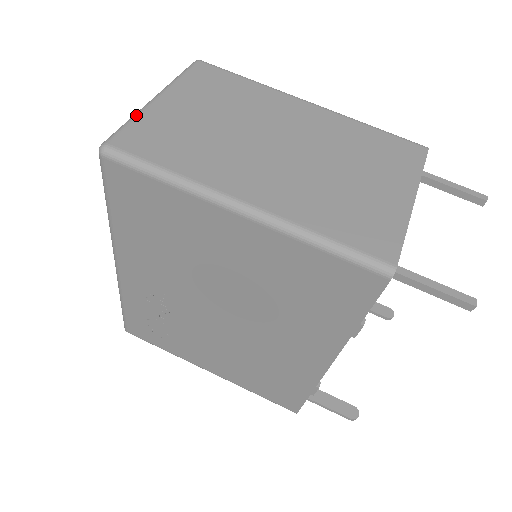
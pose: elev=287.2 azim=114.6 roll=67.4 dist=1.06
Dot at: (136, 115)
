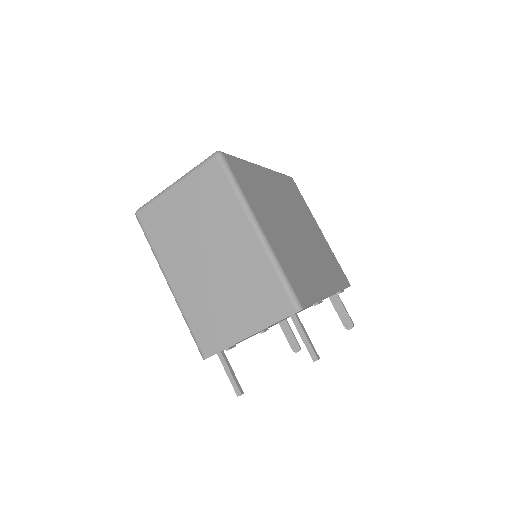
Dot at: (157, 197)
